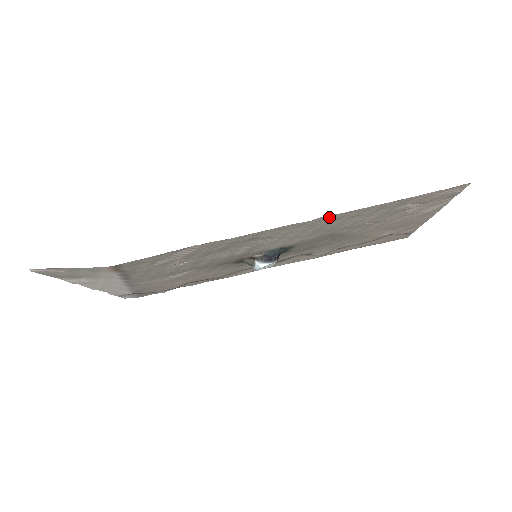
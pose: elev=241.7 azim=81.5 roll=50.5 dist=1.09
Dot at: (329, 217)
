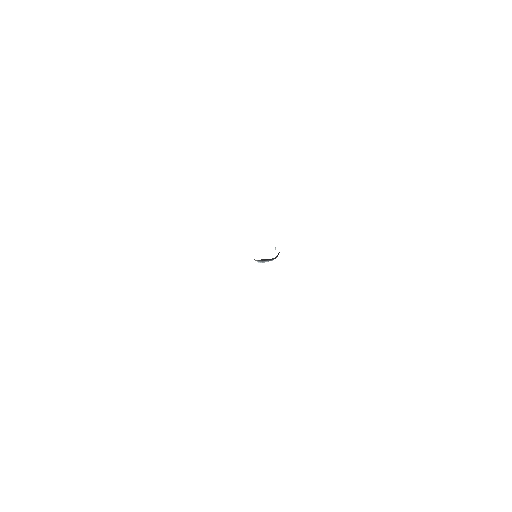
Dot at: occluded
